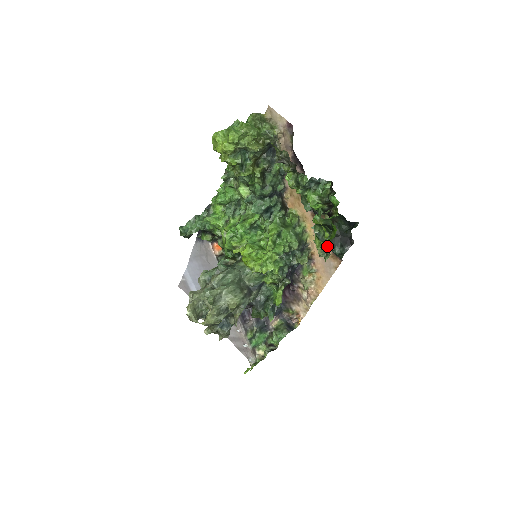
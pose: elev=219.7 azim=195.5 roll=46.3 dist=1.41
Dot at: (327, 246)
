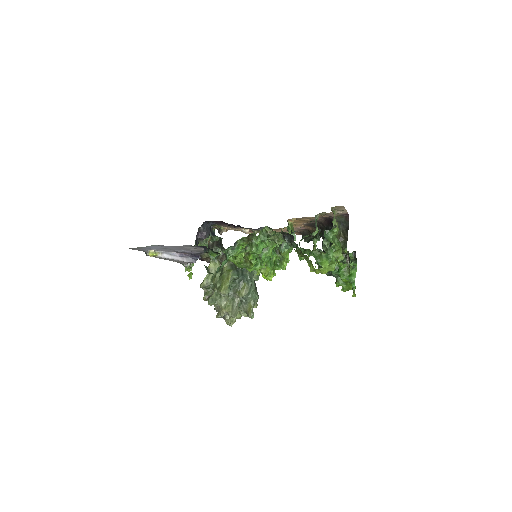
Dot at: occluded
